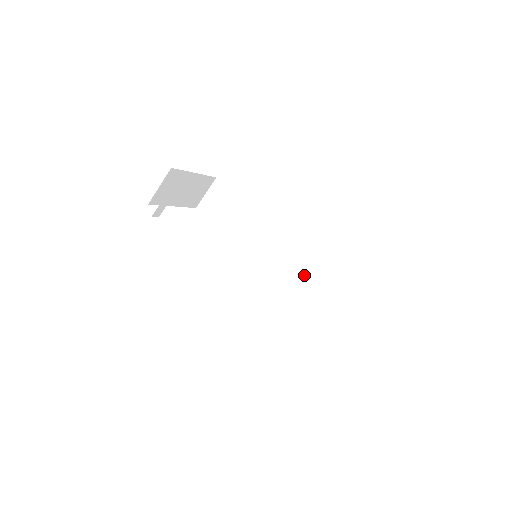
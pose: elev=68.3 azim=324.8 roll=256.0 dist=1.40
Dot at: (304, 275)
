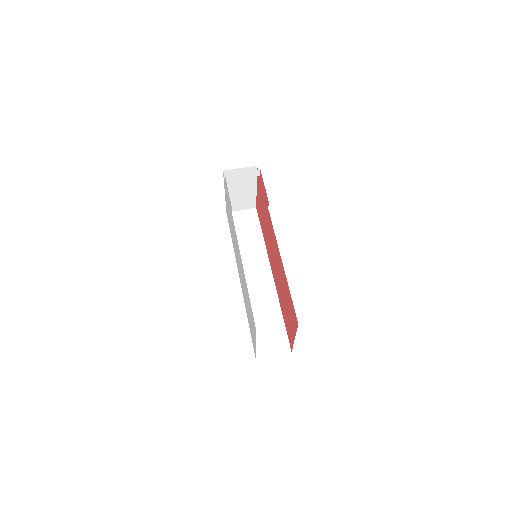
Dot at: (266, 301)
